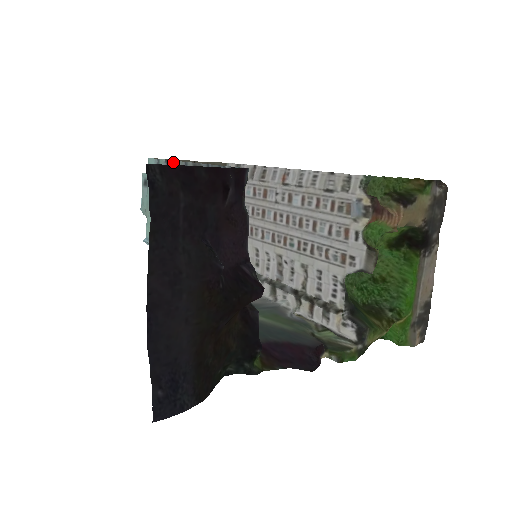
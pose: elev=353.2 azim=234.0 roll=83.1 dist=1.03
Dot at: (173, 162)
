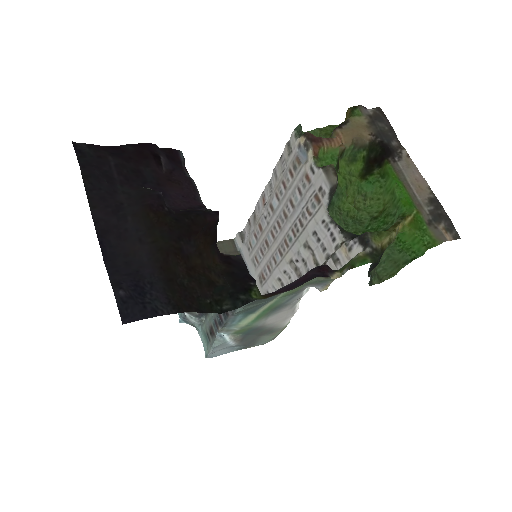
Dot at: occluded
